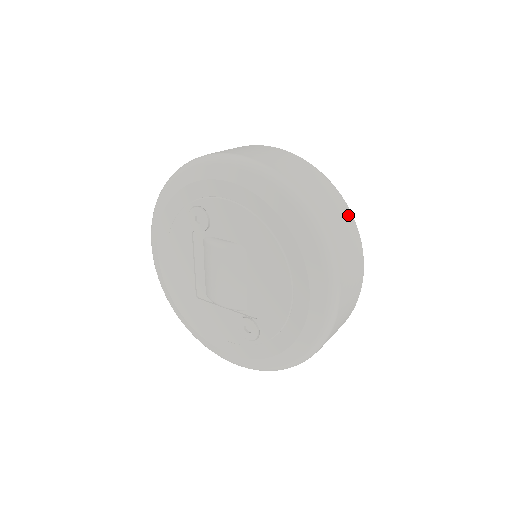
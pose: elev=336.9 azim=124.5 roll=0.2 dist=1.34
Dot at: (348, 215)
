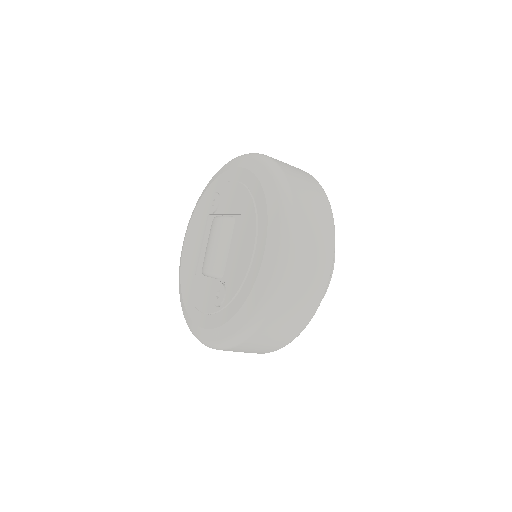
Dot at: (326, 207)
